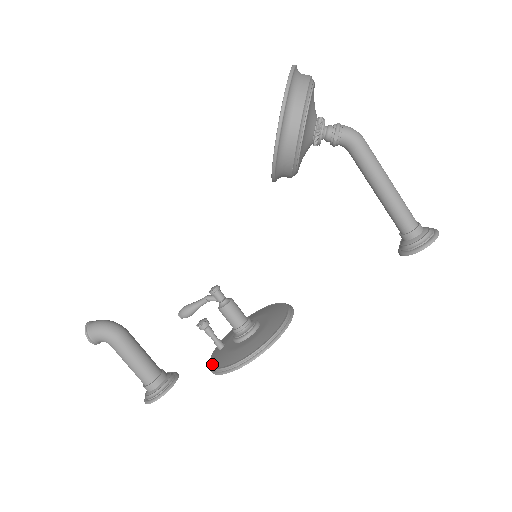
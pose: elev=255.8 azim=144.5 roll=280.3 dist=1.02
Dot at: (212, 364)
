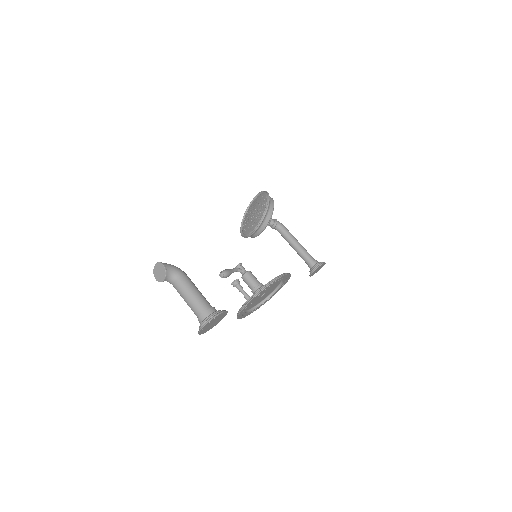
Dot at: (256, 292)
